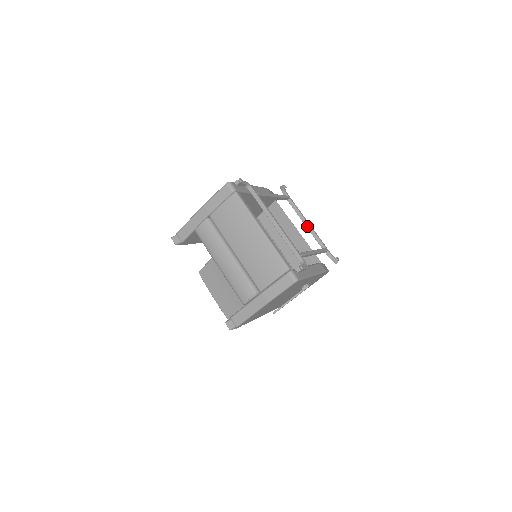
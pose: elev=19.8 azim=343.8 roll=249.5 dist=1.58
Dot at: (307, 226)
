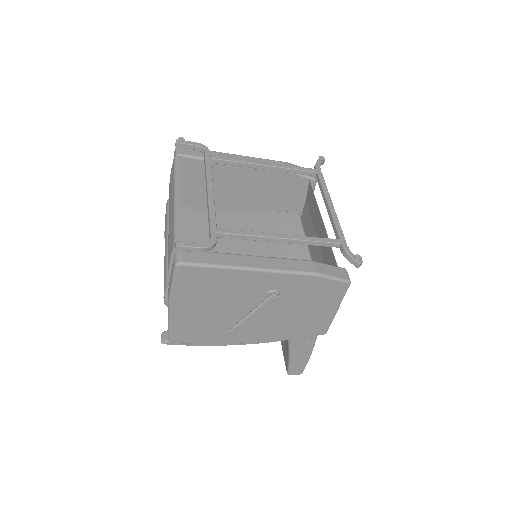
Dot at: (327, 209)
